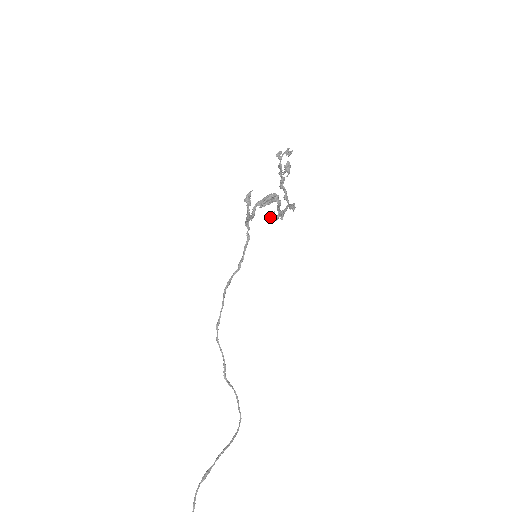
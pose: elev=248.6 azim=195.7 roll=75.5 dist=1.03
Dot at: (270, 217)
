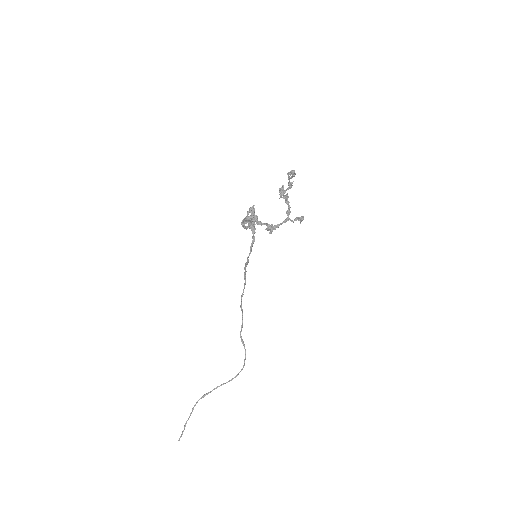
Dot at: (267, 228)
